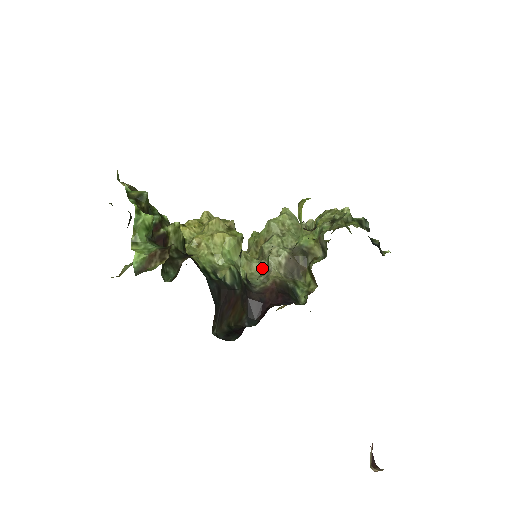
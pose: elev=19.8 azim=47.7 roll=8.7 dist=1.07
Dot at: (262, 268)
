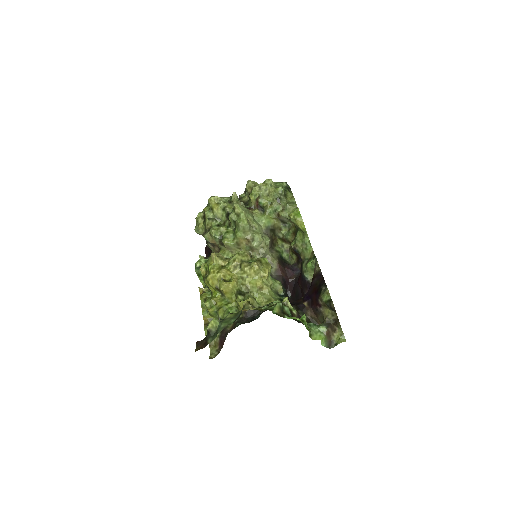
Dot at: occluded
